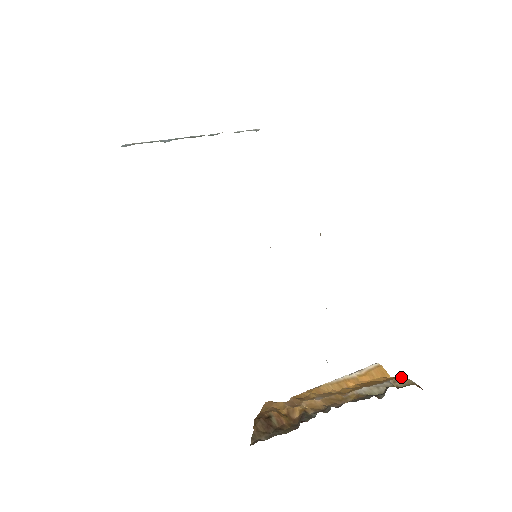
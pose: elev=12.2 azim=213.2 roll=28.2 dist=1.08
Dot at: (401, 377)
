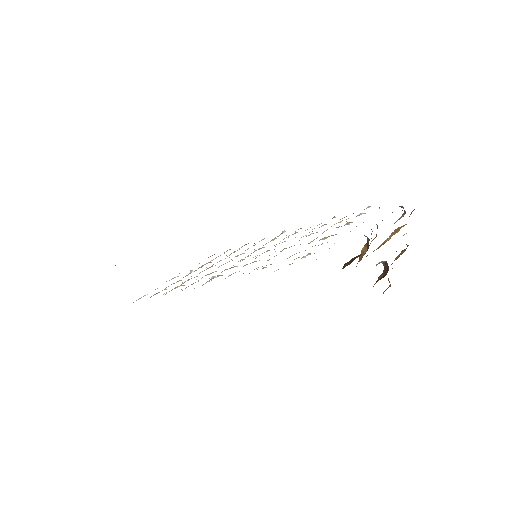
Dot at: occluded
